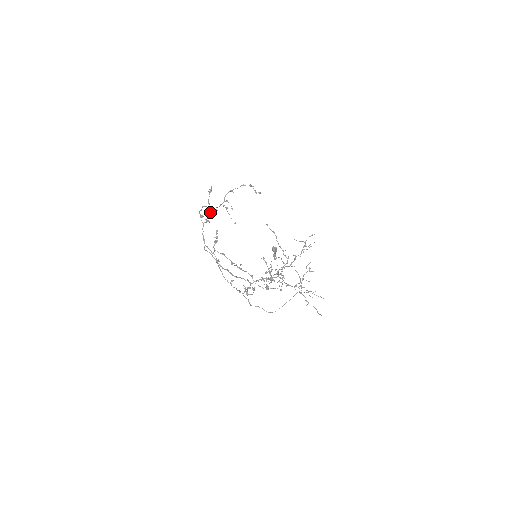
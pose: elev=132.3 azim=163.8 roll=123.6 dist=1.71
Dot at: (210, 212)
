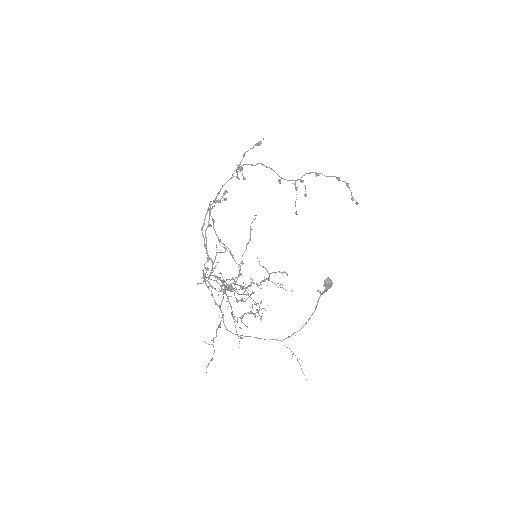
Dot at: (238, 166)
